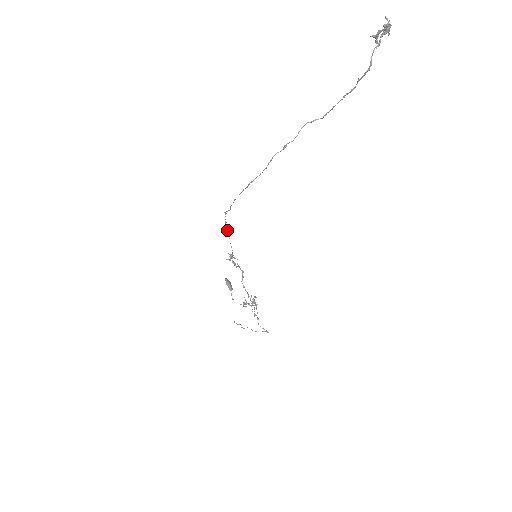
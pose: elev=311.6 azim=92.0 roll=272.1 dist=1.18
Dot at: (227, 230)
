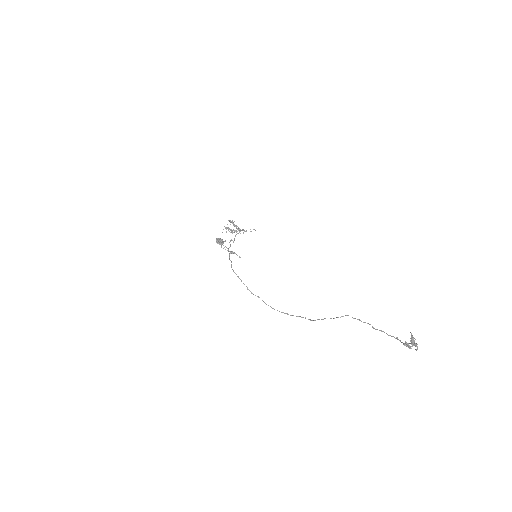
Dot at: (231, 266)
